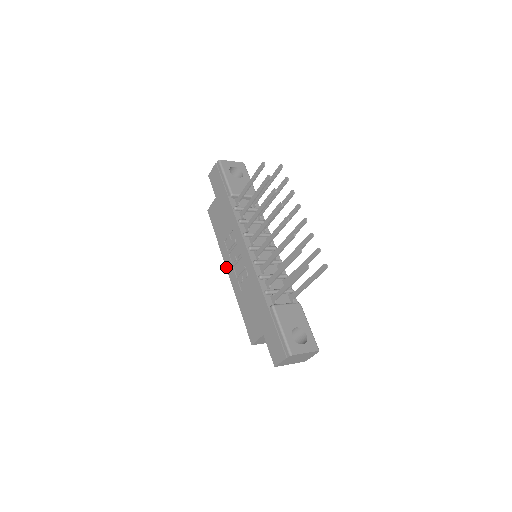
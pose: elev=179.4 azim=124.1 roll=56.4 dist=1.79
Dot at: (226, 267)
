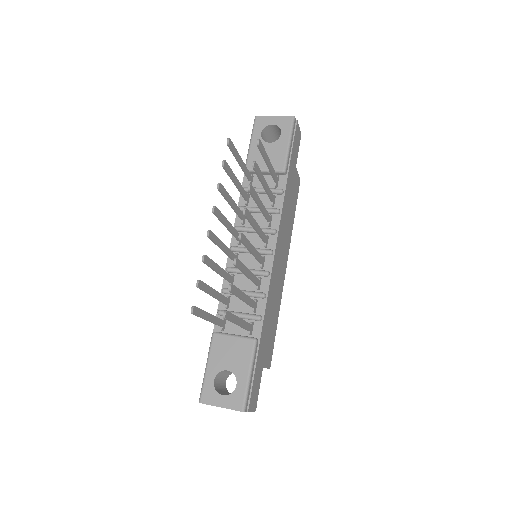
Dot at: occluded
